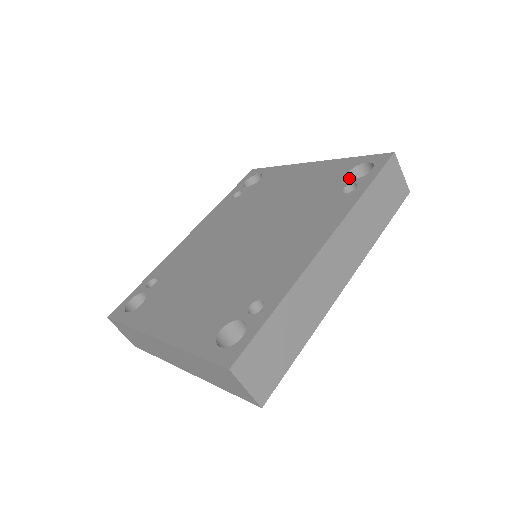
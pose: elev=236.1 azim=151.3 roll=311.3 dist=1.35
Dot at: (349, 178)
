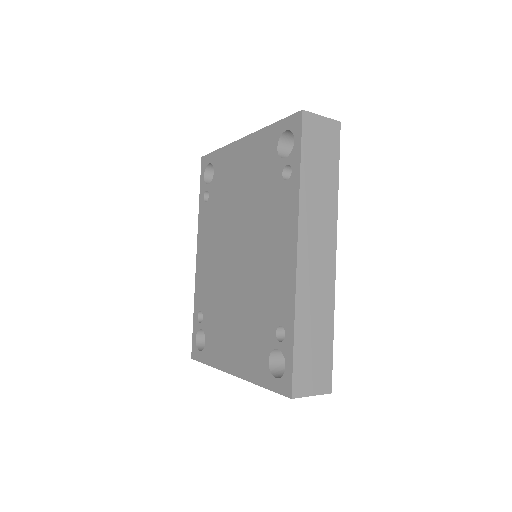
Dot at: (281, 158)
